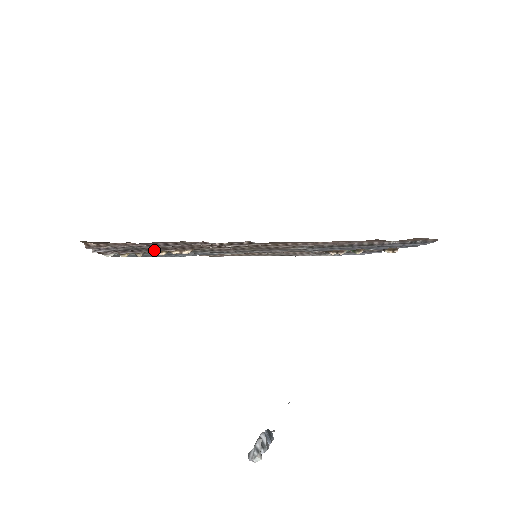
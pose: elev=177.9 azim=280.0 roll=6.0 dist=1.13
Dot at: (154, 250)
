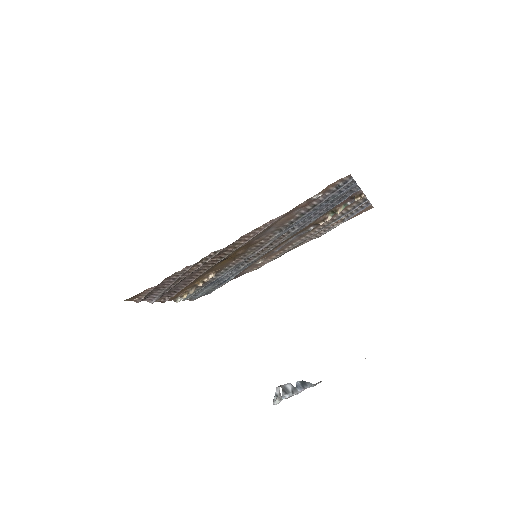
Dot at: (185, 285)
